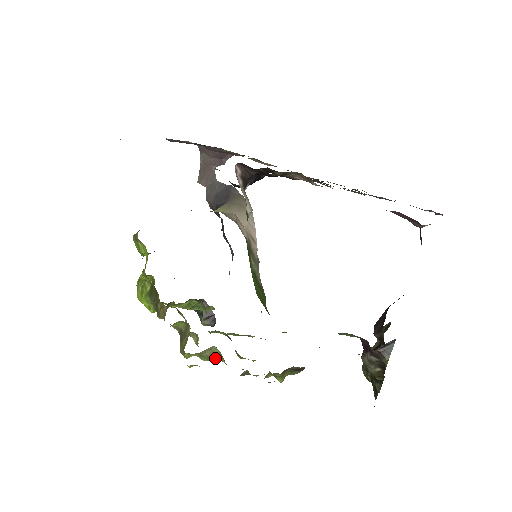
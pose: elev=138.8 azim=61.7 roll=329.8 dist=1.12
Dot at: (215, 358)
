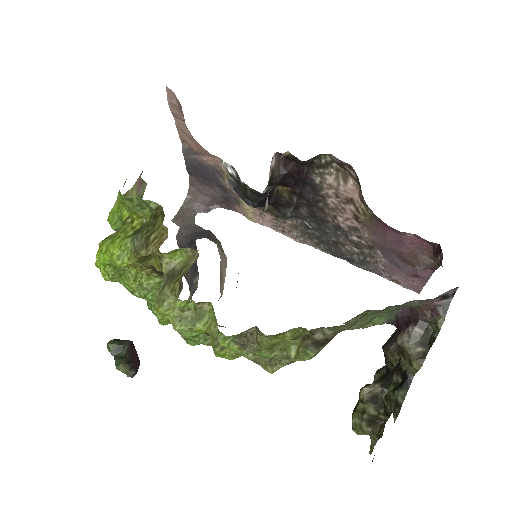
Dot at: (201, 323)
